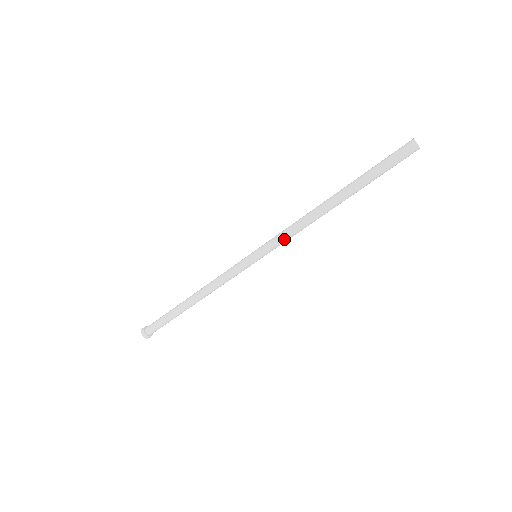
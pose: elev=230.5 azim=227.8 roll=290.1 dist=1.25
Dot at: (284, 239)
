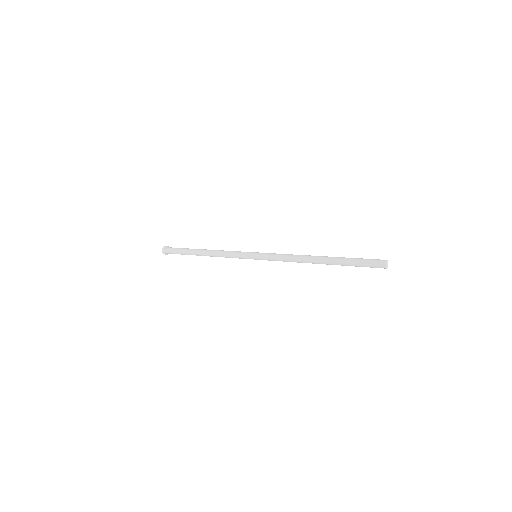
Dot at: occluded
